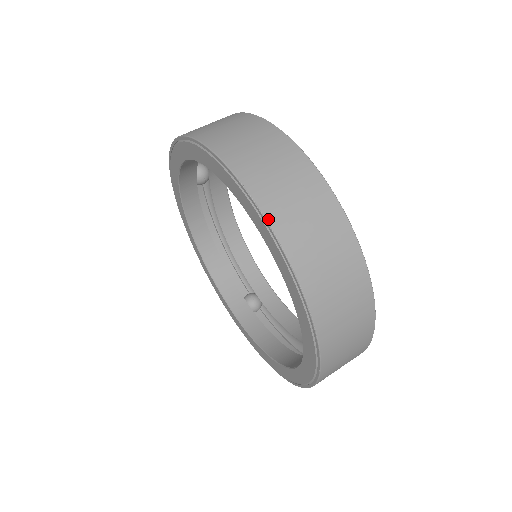
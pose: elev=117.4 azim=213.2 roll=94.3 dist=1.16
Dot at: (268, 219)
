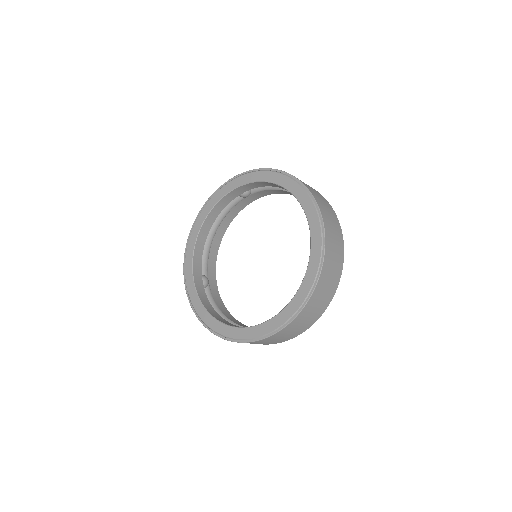
Dot at: (326, 243)
